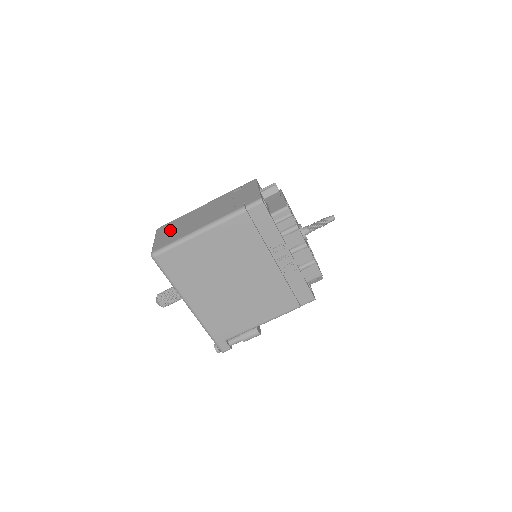
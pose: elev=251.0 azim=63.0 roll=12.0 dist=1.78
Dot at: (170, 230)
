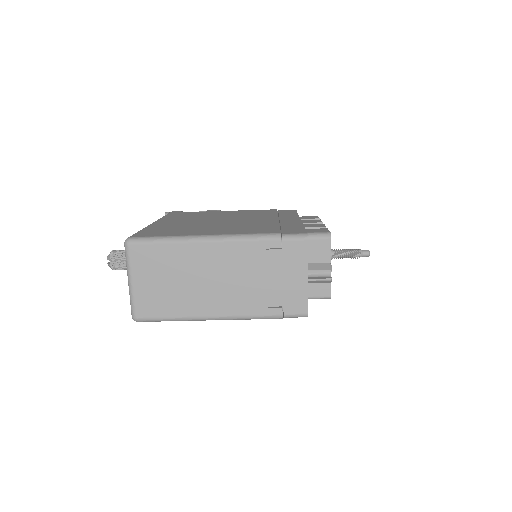
Dot at: (157, 276)
